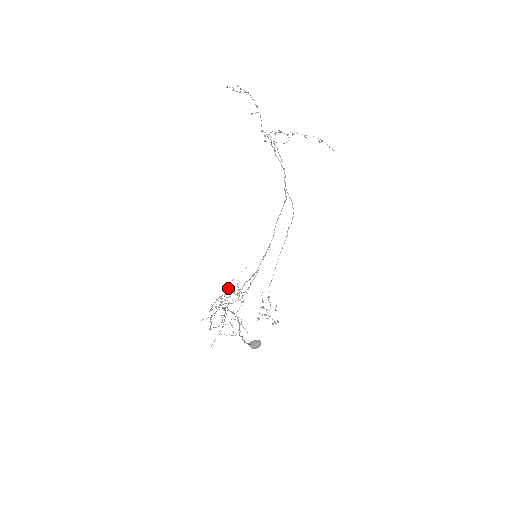
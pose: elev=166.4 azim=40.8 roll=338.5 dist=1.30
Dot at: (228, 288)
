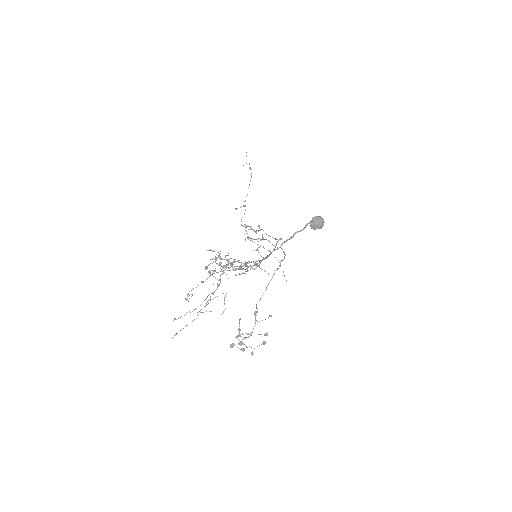
Dot at: (229, 259)
